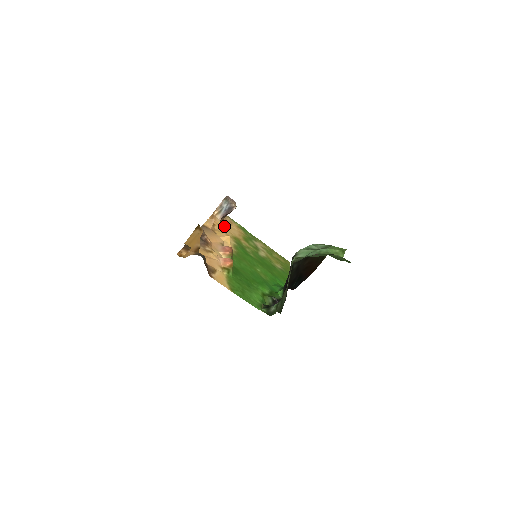
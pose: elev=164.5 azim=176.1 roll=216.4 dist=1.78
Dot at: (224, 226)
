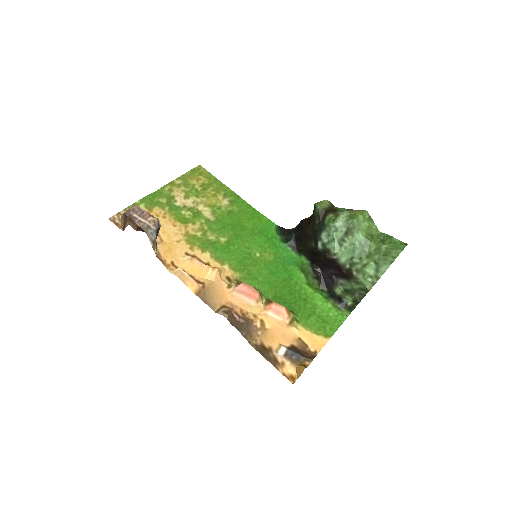
Dot at: (164, 242)
